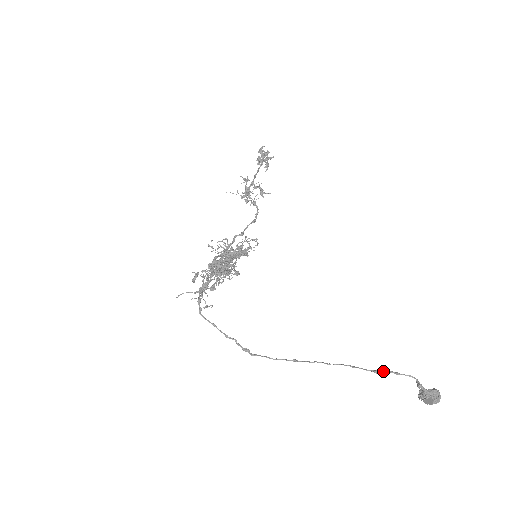
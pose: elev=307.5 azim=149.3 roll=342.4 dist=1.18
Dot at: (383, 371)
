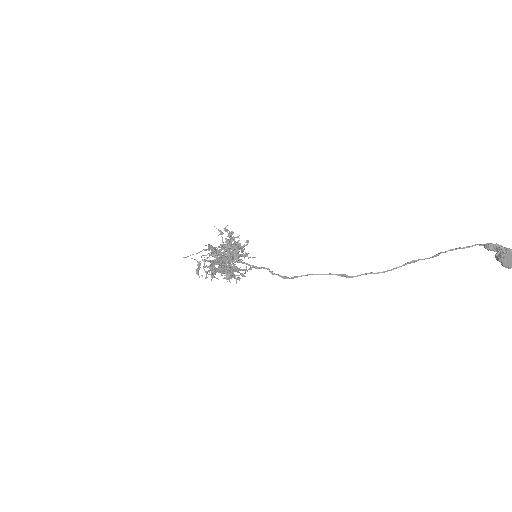
Dot at: (444, 252)
